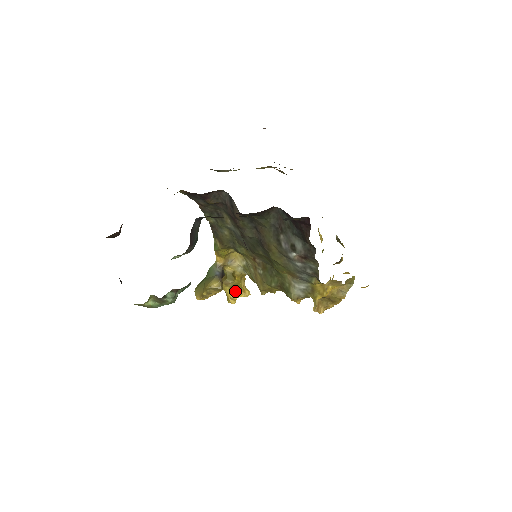
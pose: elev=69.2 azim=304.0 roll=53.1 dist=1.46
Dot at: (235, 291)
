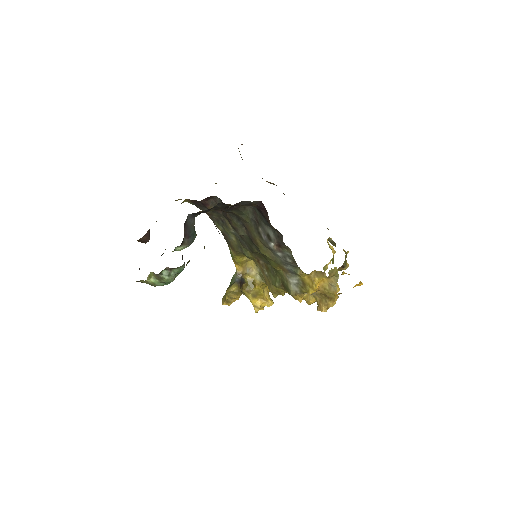
Dot at: (258, 299)
